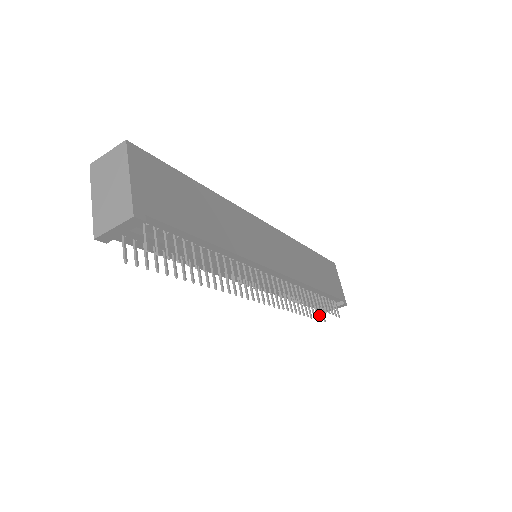
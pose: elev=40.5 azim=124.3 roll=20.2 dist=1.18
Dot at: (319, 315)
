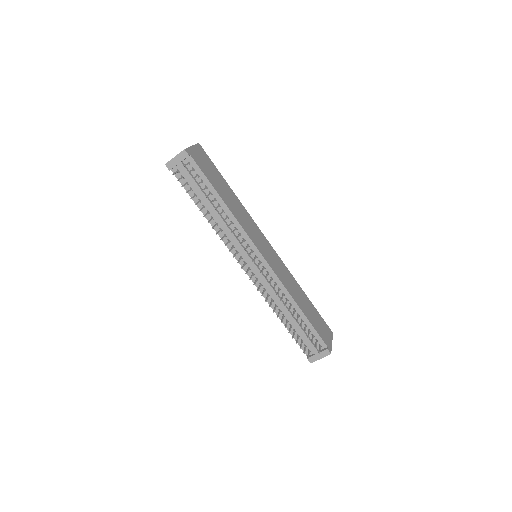
Dot at: (304, 350)
